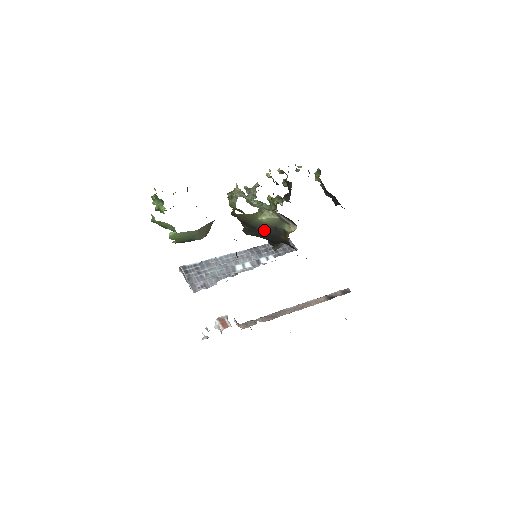
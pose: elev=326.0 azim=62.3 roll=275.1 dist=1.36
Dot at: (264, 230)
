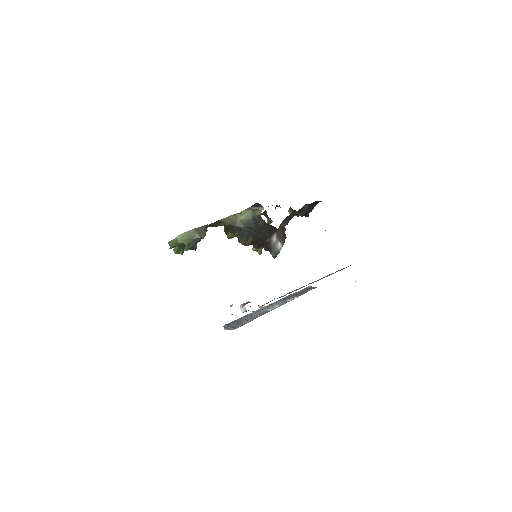
Dot at: (248, 227)
